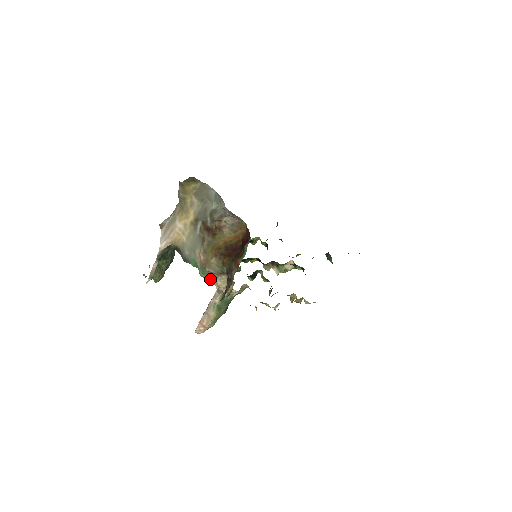
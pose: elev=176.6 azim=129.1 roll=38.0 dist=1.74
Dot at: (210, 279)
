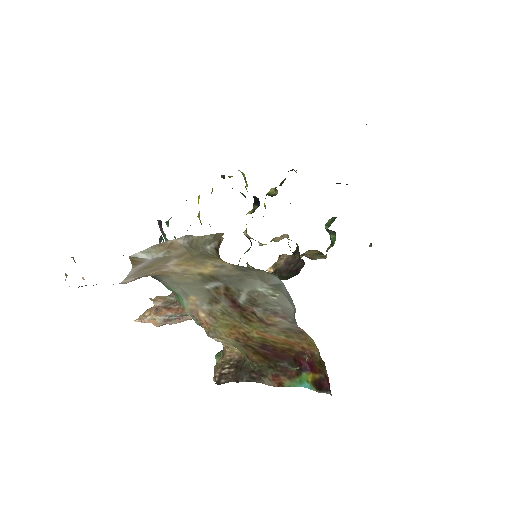
Dot at: occluded
